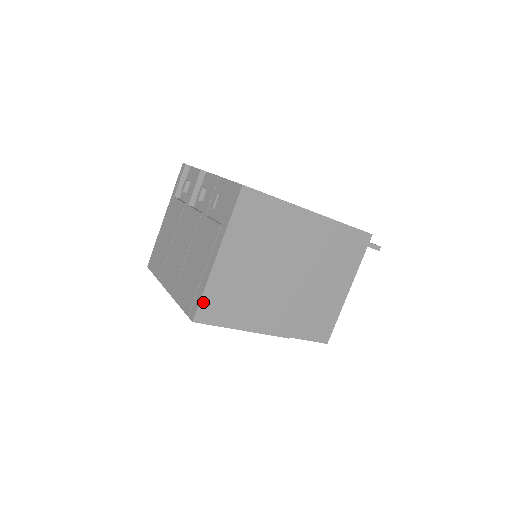
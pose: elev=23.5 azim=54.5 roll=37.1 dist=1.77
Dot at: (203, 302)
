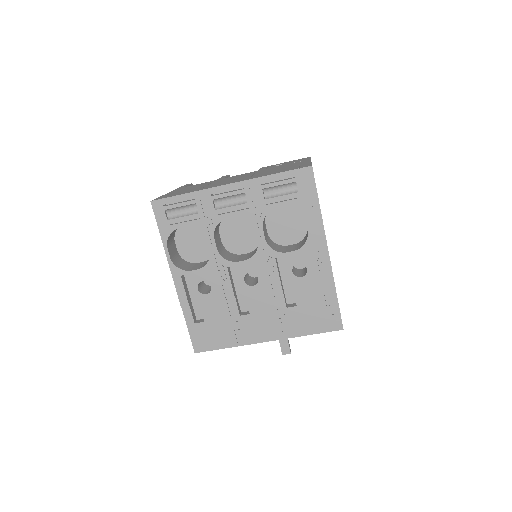
Dot at: occluded
